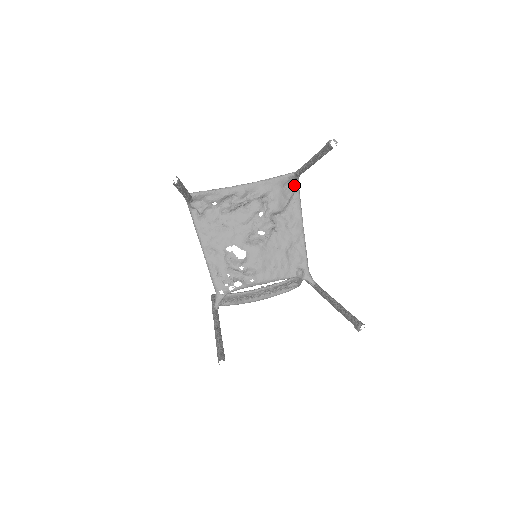
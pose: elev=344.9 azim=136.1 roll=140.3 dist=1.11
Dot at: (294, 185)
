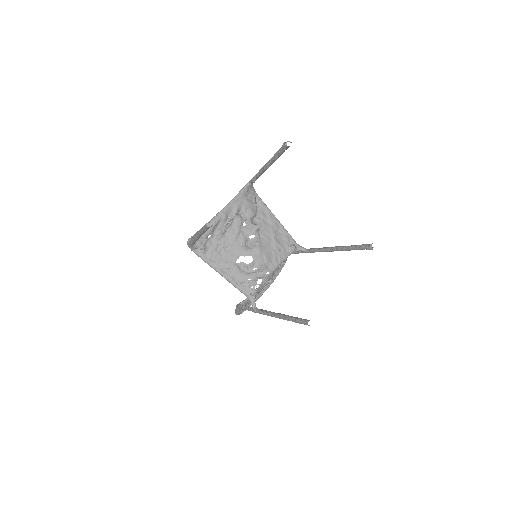
Dot at: (252, 191)
